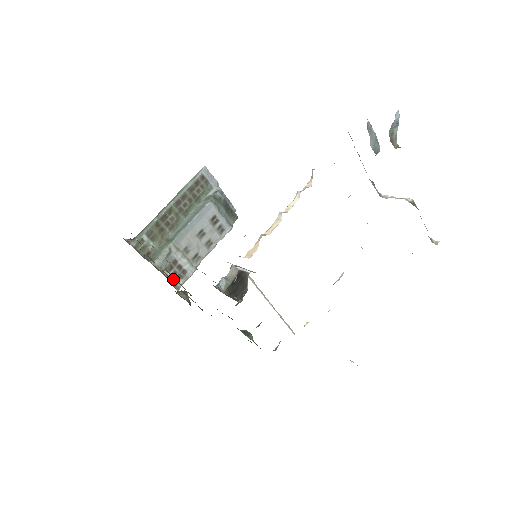
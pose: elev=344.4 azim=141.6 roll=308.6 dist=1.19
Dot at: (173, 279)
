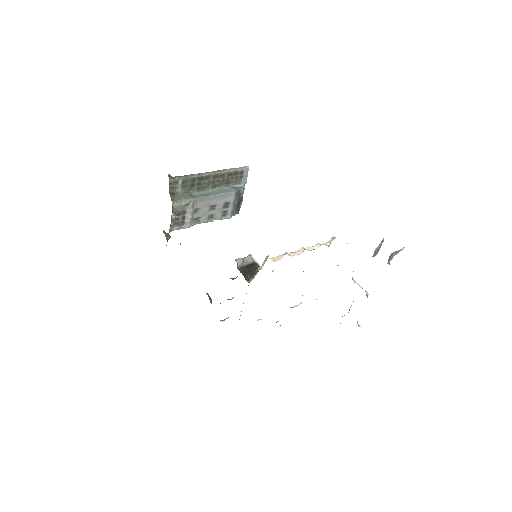
Dot at: (173, 222)
